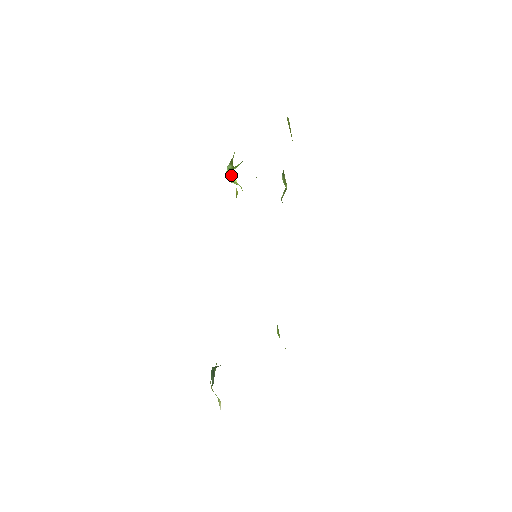
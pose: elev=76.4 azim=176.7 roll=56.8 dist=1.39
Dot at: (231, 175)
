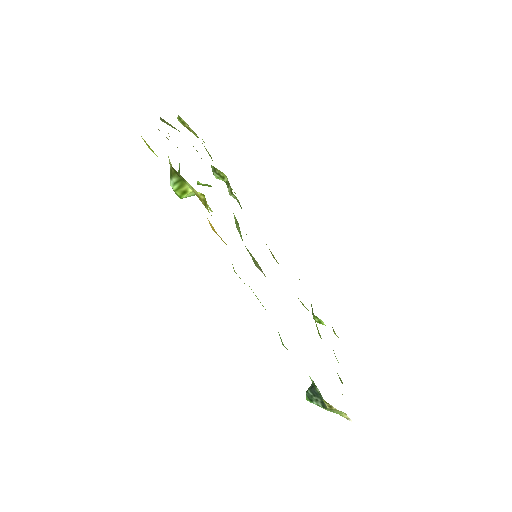
Dot at: (181, 188)
